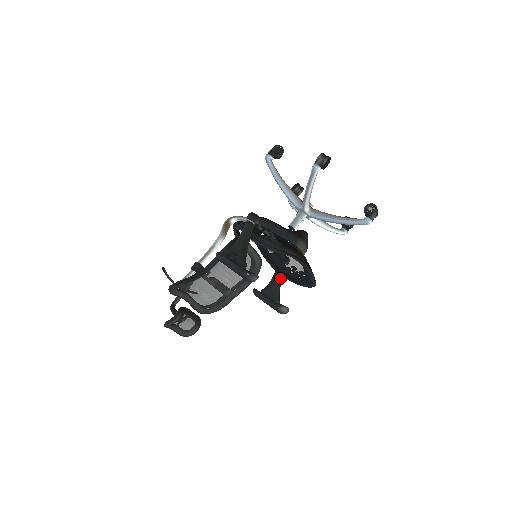
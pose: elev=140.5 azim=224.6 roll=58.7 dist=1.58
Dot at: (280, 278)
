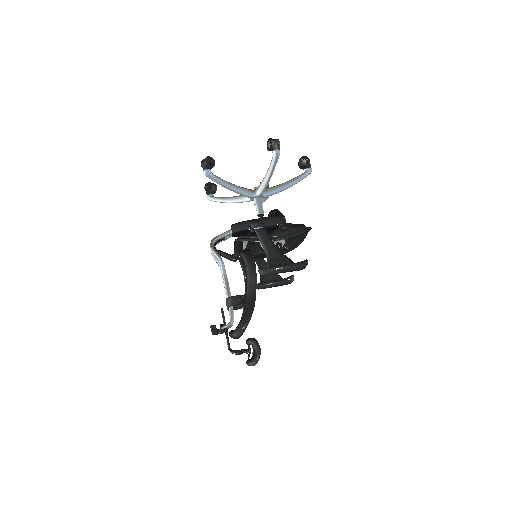
Dot at: (265, 261)
